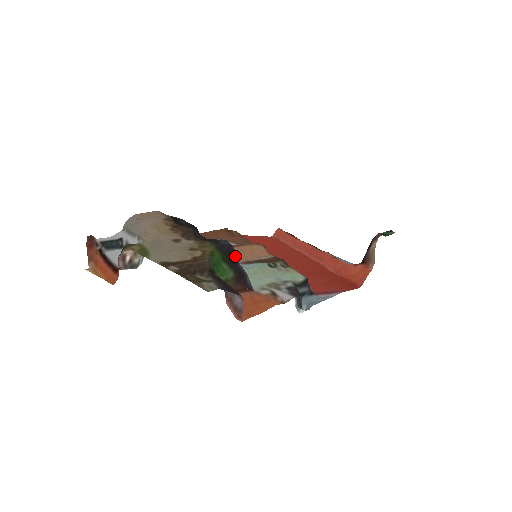
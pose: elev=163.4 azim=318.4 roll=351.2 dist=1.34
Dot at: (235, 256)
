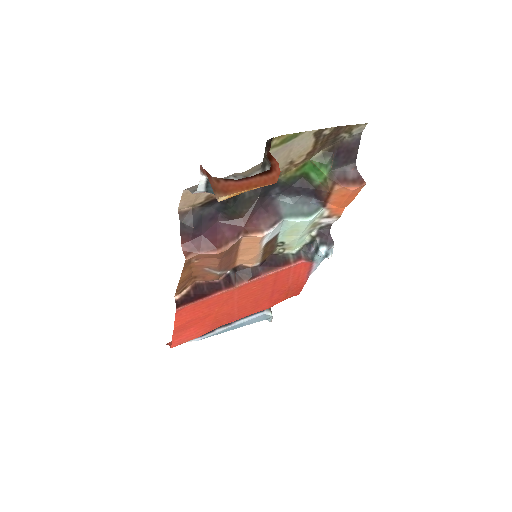
Dot at: (292, 195)
